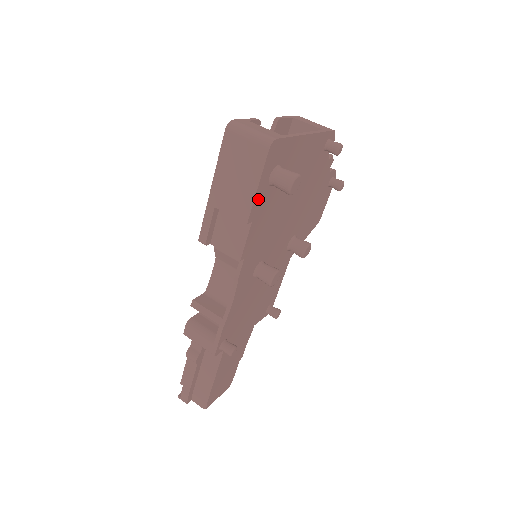
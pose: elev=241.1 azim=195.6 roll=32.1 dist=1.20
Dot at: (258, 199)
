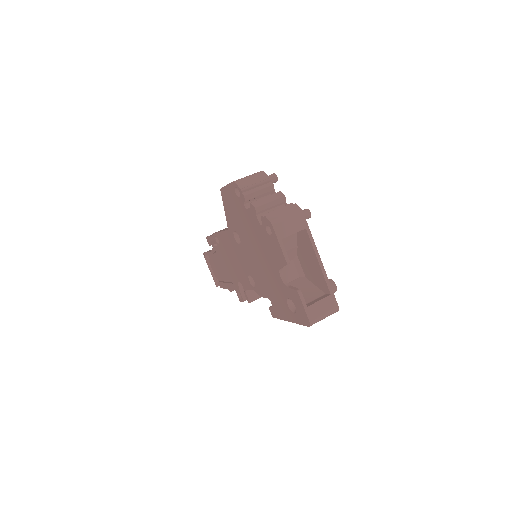
Dot at: occluded
